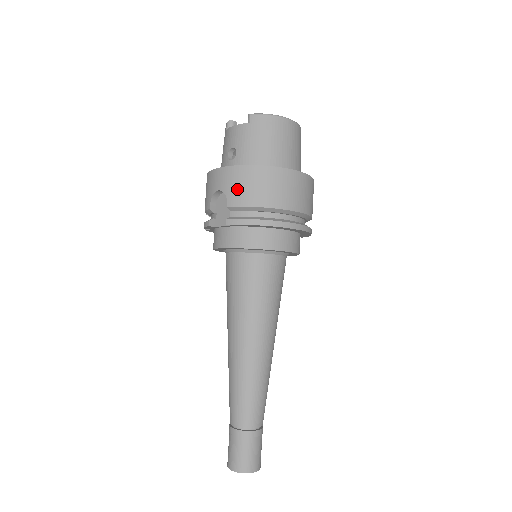
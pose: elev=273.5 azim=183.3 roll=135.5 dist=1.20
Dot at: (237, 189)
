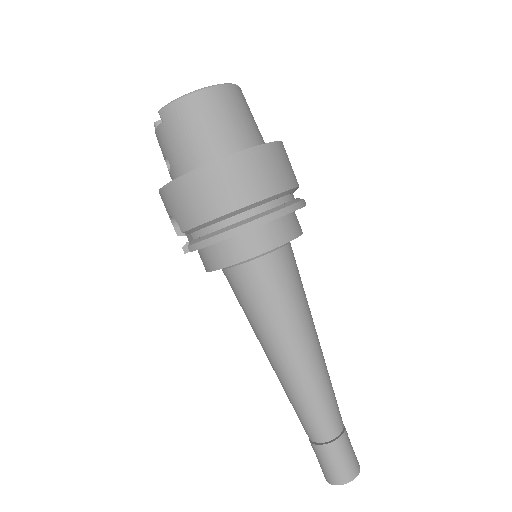
Dot at: (179, 211)
